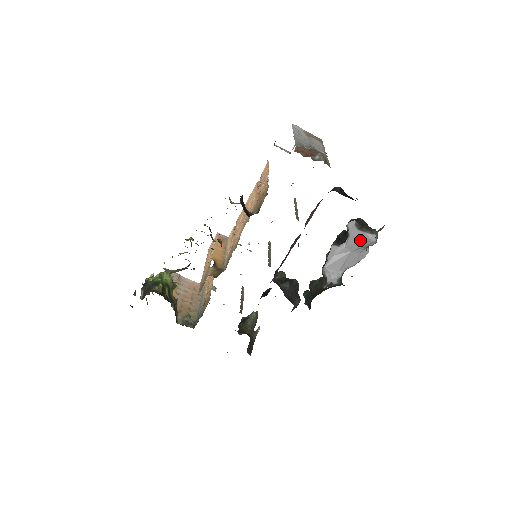
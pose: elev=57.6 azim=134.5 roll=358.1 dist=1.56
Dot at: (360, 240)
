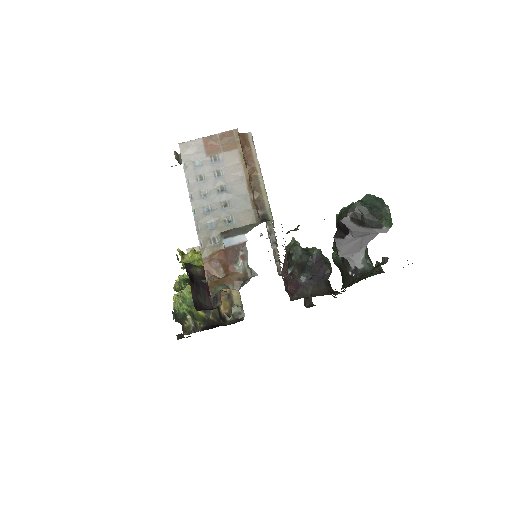
Dot at: occluded
